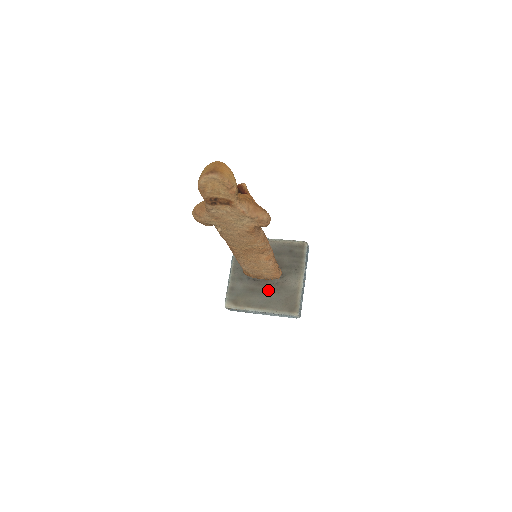
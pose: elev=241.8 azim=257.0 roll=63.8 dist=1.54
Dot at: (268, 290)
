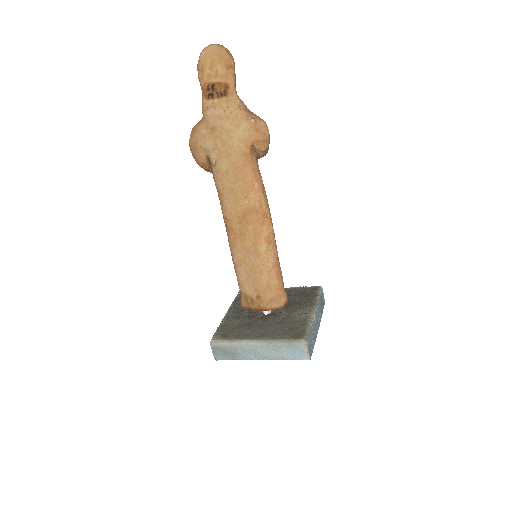
Dot at: (269, 323)
